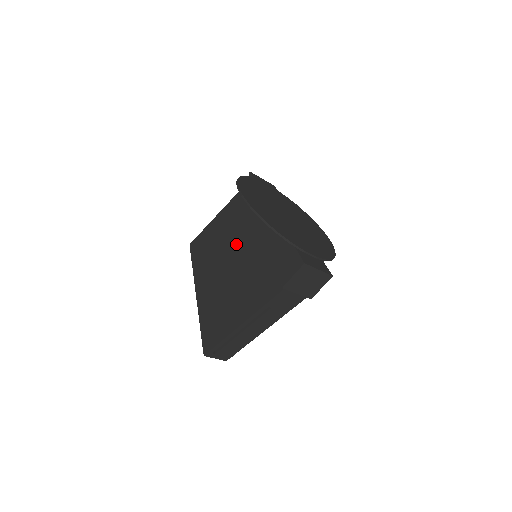
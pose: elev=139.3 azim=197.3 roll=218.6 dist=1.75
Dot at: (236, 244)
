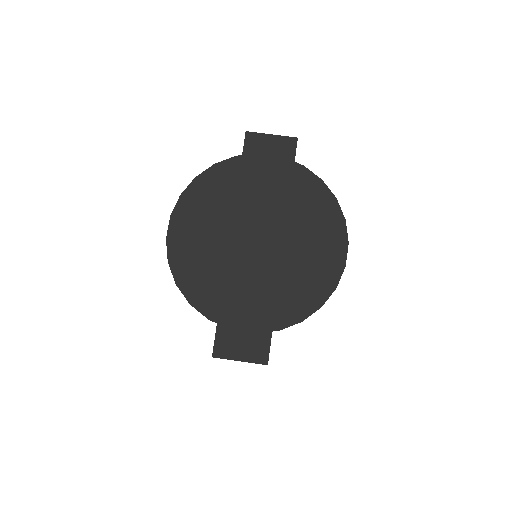
Dot at: occluded
